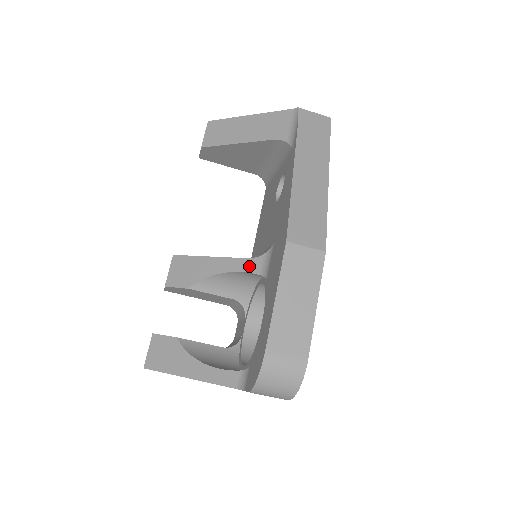
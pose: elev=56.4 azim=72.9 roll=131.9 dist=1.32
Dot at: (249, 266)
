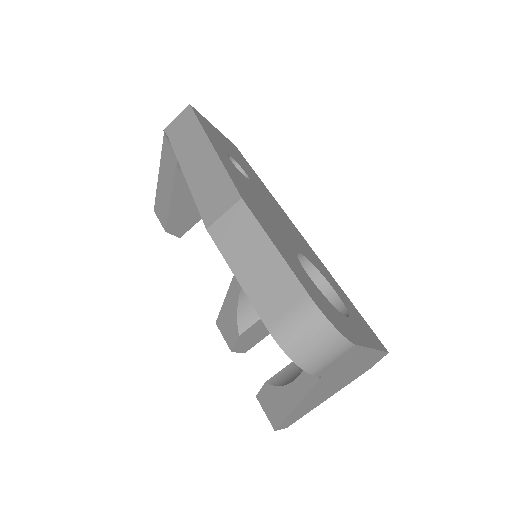
Dot at: occluded
